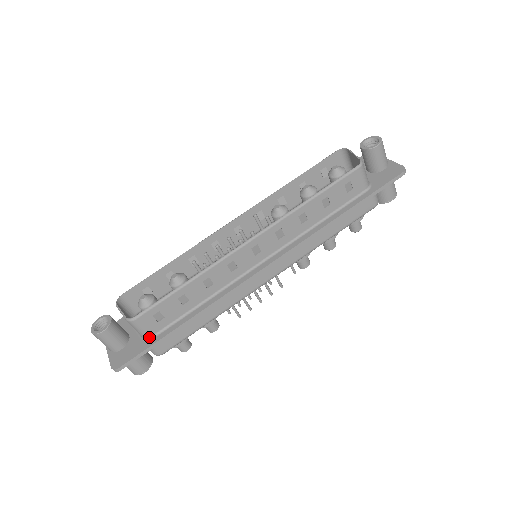
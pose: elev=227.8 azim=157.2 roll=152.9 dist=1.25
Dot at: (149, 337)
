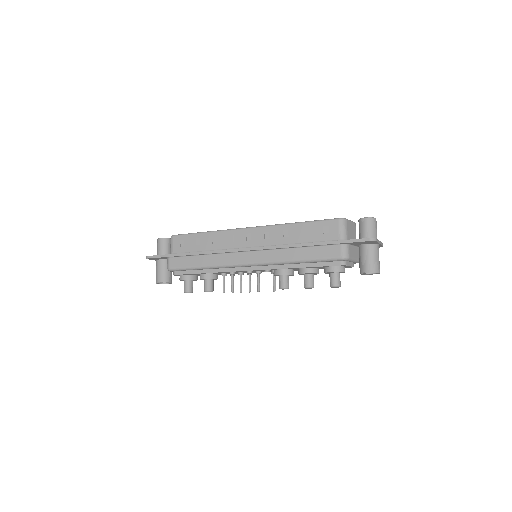
Dot at: (172, 253)
